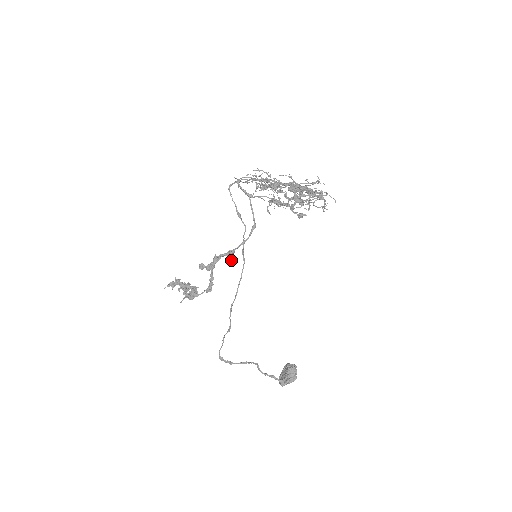
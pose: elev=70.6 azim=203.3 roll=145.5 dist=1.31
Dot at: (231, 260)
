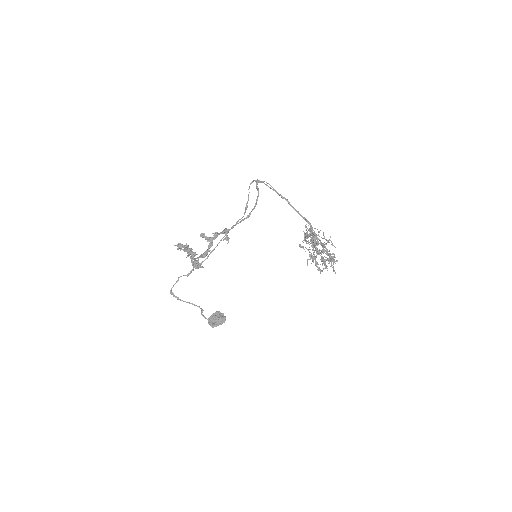
Dot at: (227, 240)
